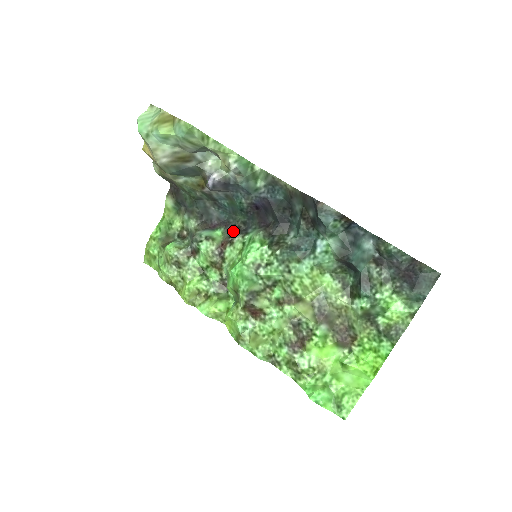
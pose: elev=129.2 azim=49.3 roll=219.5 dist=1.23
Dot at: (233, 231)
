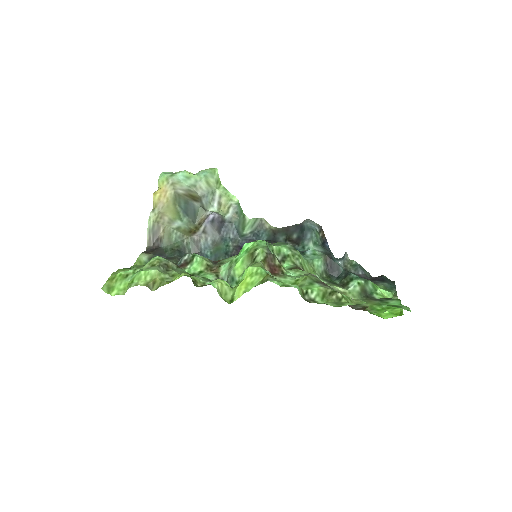
Dot at: occluded
